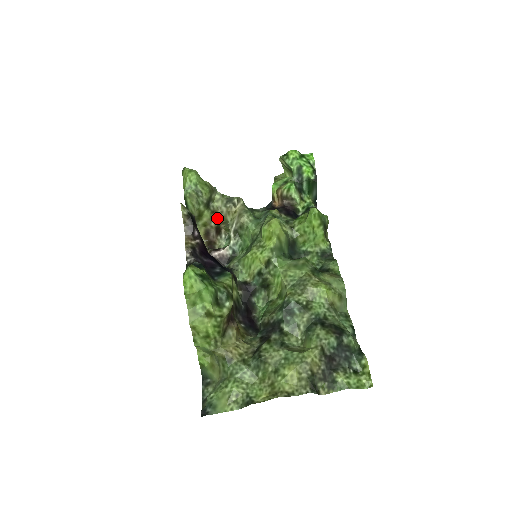
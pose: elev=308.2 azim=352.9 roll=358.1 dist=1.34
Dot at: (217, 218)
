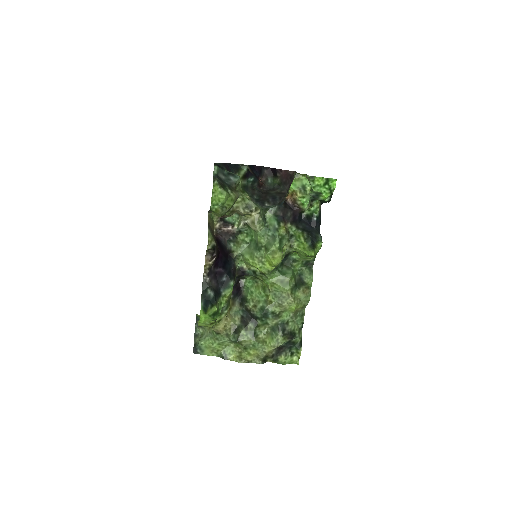
Dot at: (234, 213)
